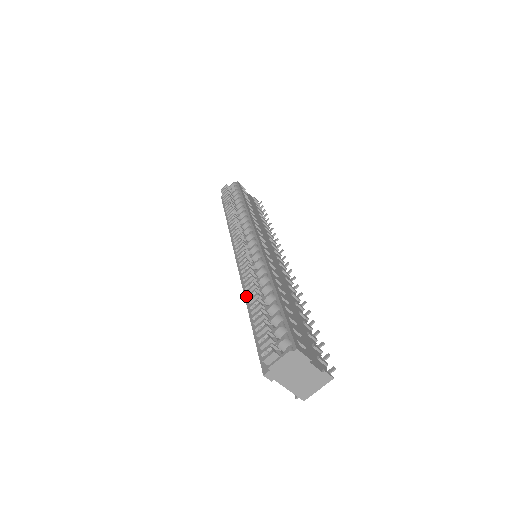
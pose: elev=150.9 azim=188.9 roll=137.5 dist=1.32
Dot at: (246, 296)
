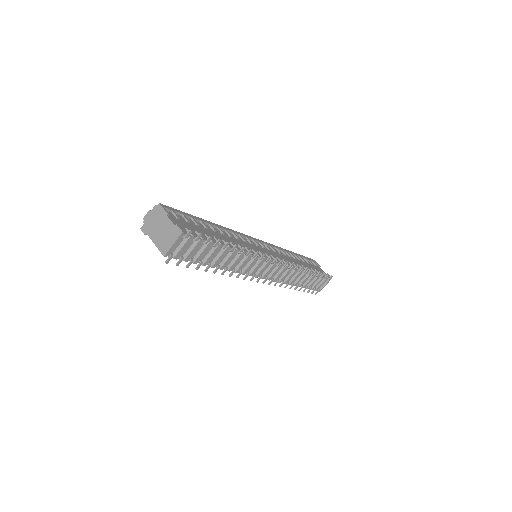
Dot at: occluded
